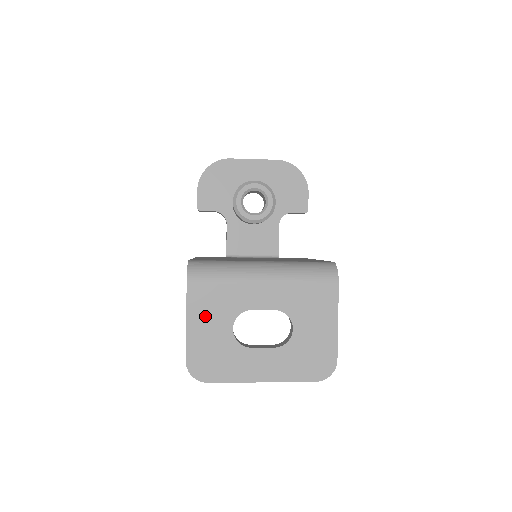
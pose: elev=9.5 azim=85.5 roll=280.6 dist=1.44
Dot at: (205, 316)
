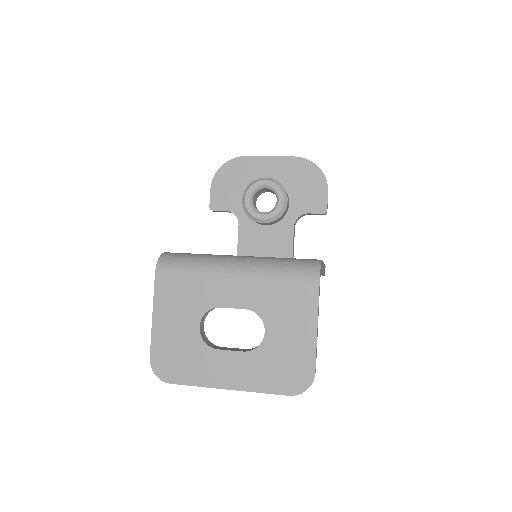
Dot at: (171, 311)
